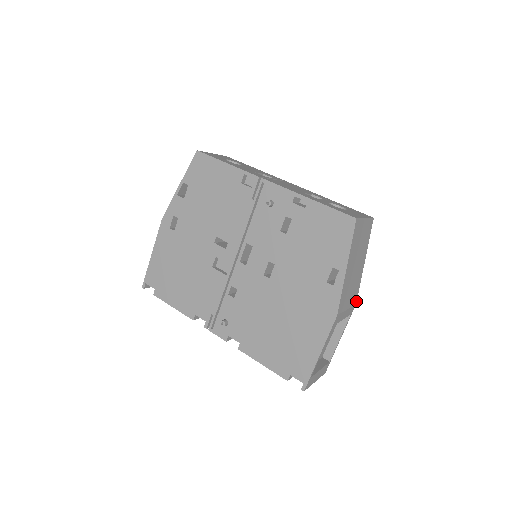
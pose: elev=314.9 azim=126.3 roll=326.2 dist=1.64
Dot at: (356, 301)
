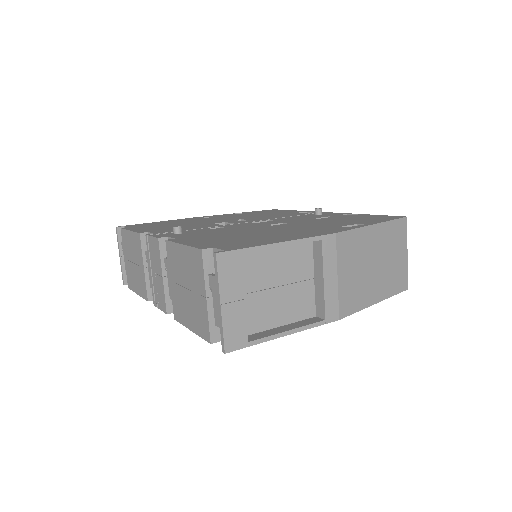
Dot at: (342, 317)
